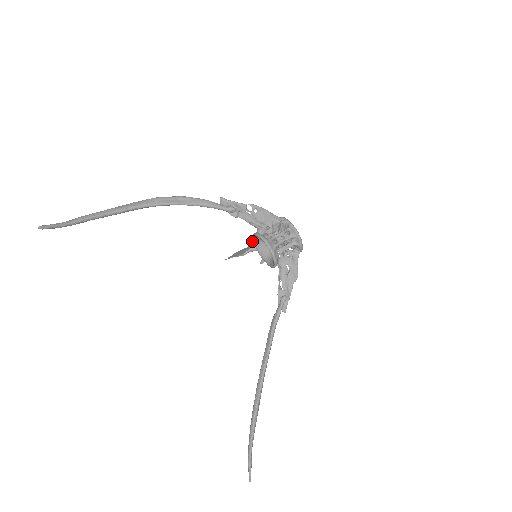
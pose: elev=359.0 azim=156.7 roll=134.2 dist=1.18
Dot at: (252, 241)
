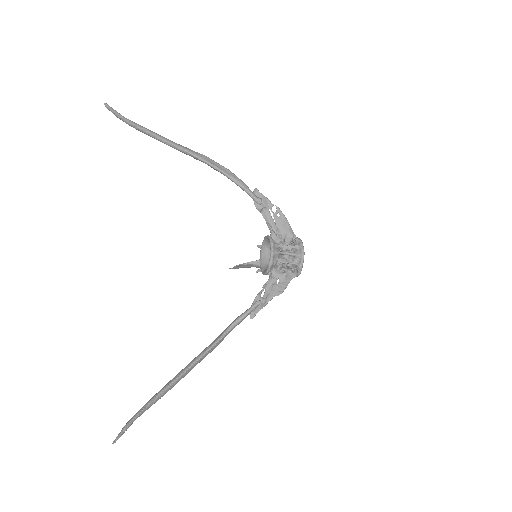
Dot at: (260, 247)
